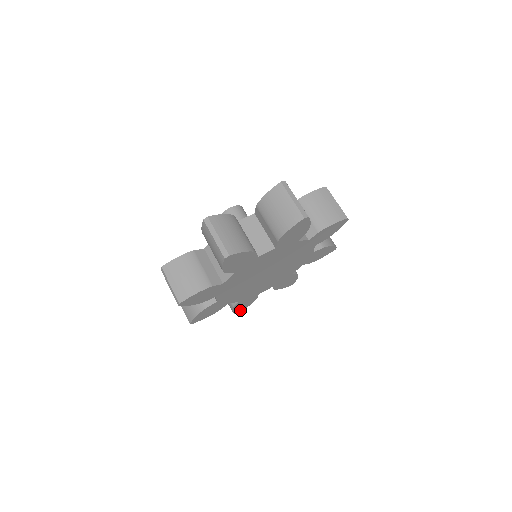
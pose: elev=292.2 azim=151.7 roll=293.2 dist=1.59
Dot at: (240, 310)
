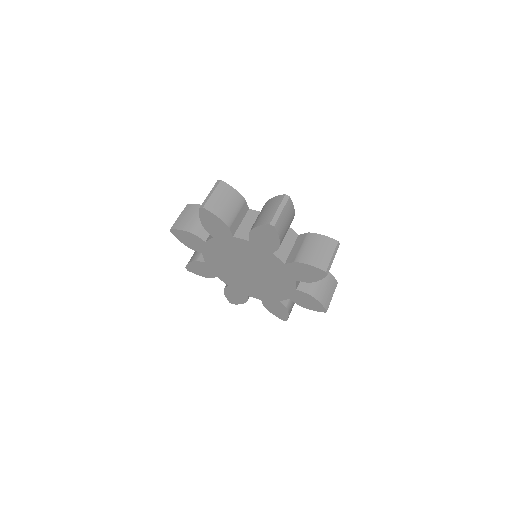
Dot at: (283, 317)
